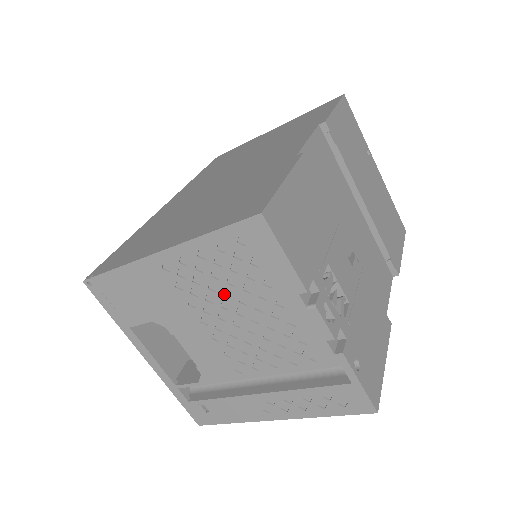
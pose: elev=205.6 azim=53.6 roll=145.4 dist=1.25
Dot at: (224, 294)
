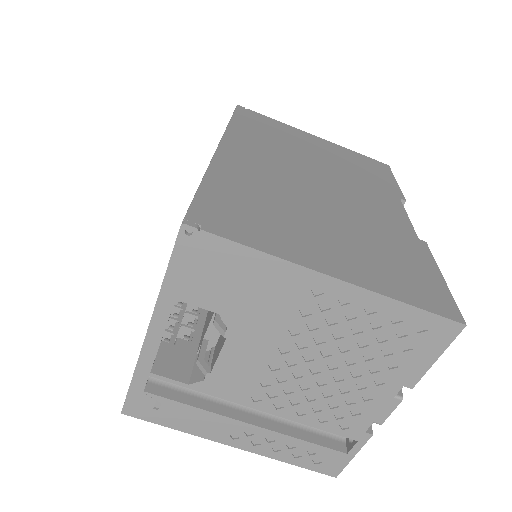
Dot at: (339, 345)
